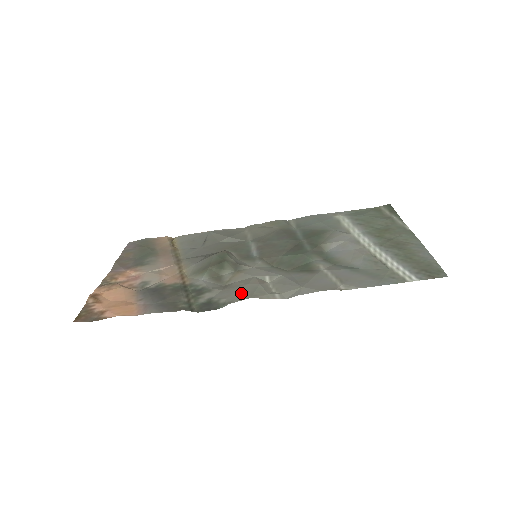
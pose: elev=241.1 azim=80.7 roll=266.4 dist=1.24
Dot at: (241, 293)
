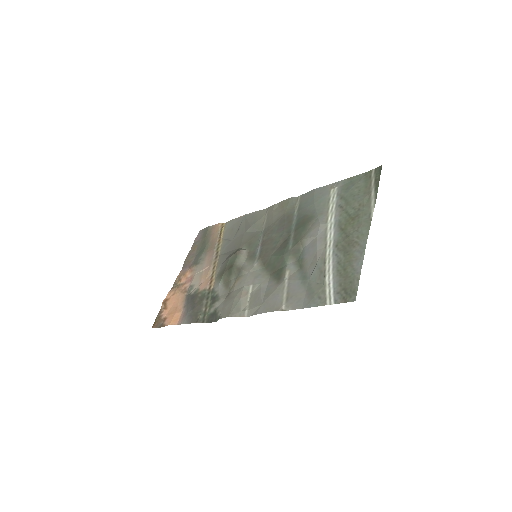
Dot at: (228, 308)
